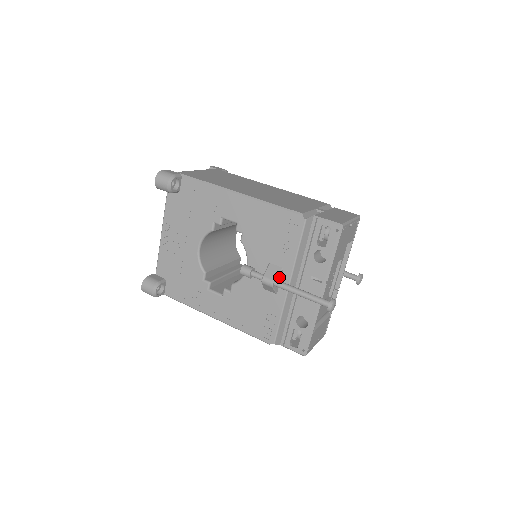
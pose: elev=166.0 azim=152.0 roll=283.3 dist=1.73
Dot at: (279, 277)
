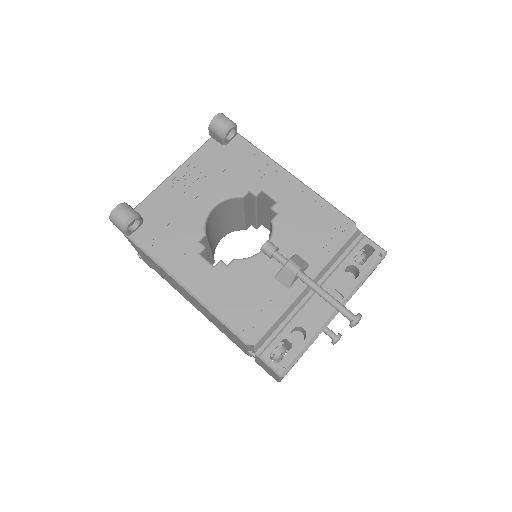
Dot at: (303, 271)
